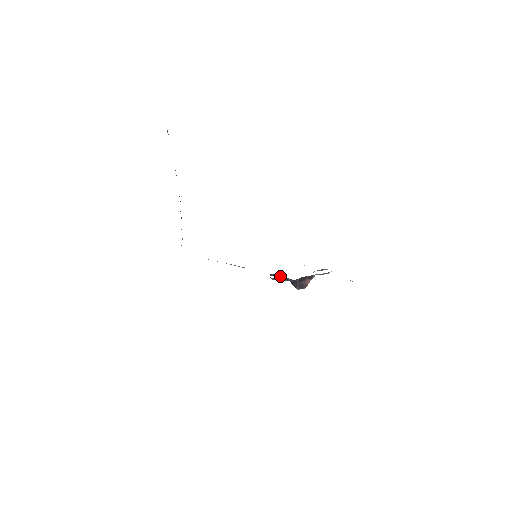
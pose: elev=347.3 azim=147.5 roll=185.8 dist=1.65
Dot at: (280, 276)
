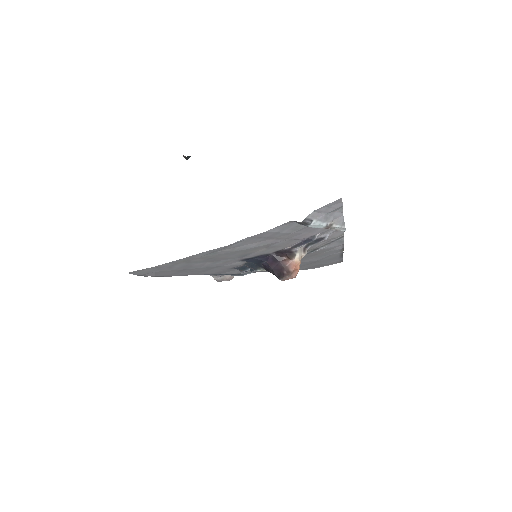
Dot at: occluded
